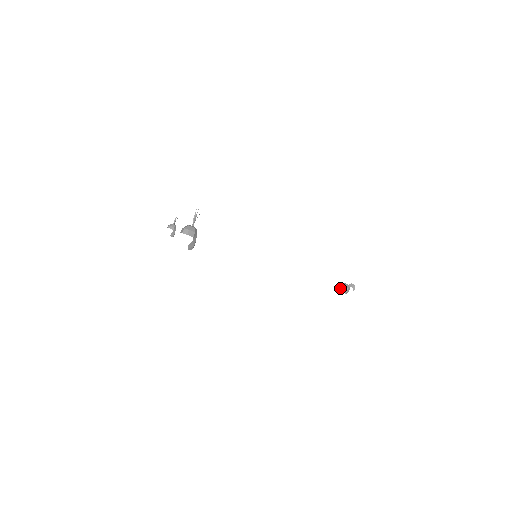
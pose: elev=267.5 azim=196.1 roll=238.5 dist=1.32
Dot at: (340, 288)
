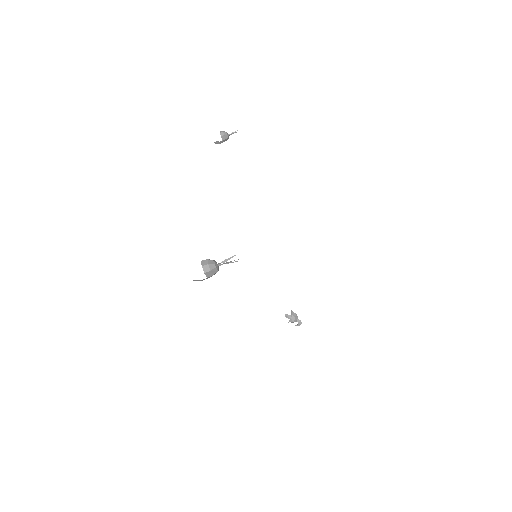
Dot at: (290, 315)
